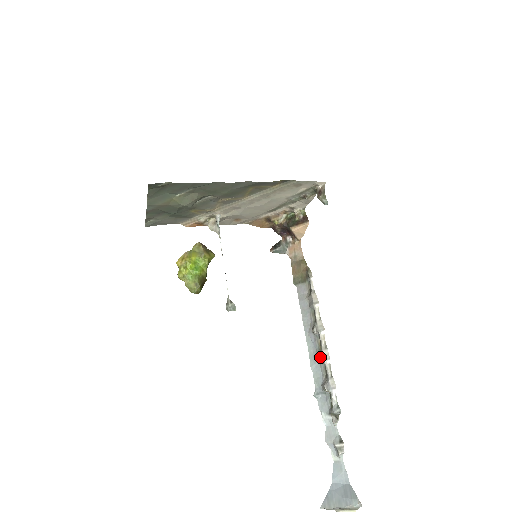
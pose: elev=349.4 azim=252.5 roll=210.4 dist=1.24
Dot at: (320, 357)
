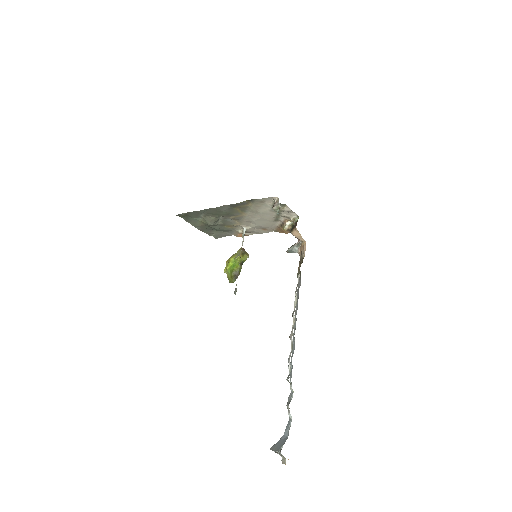
Dot at: occluded
